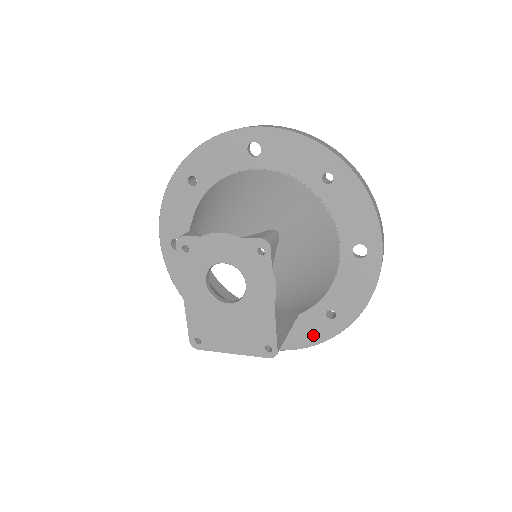
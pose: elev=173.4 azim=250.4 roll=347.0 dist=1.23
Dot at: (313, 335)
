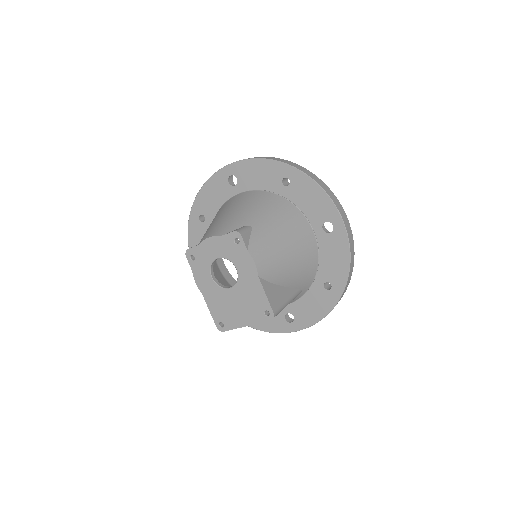
Dot at: (321, 308)
